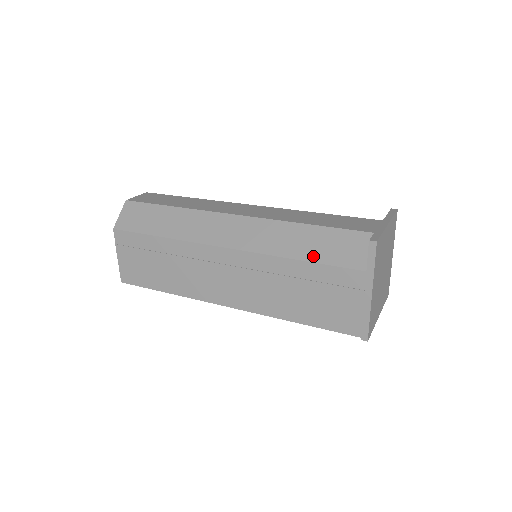
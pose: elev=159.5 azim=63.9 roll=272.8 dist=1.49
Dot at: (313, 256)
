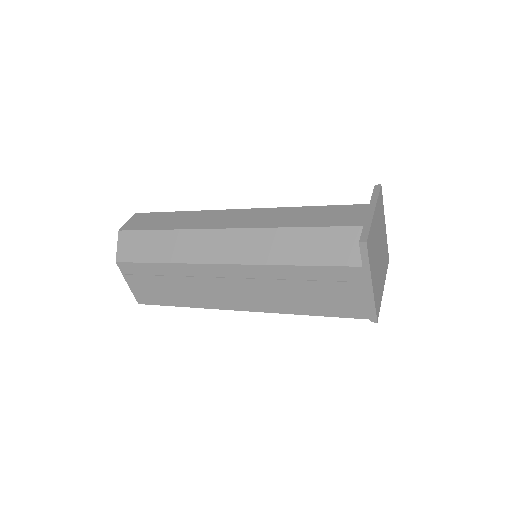
Dot at: (310, 259)
